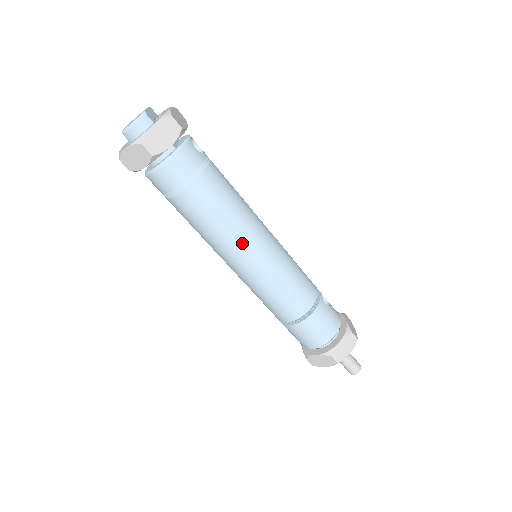
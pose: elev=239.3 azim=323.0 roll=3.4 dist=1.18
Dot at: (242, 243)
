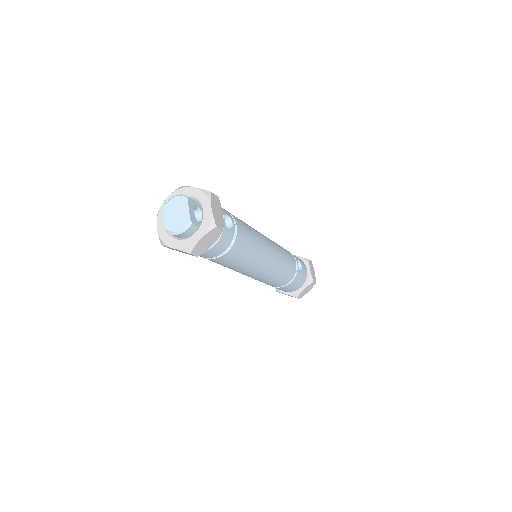
Dot at: (253, 270)
